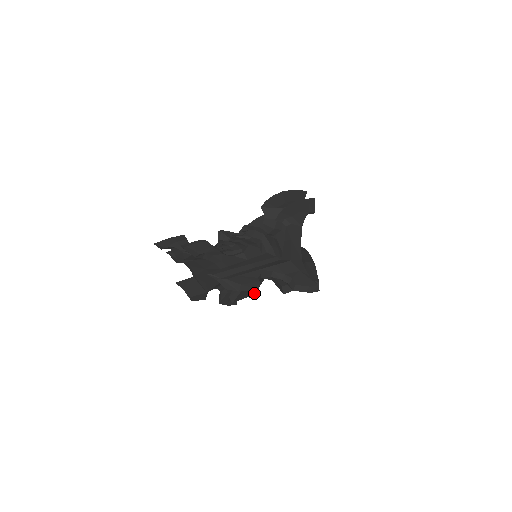
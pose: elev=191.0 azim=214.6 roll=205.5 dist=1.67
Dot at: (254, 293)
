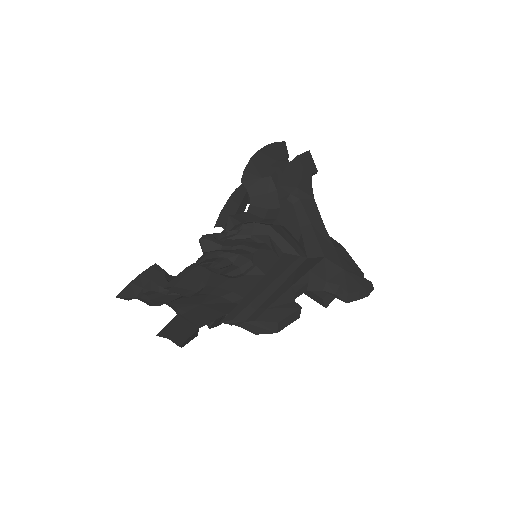
Dot at: occluded
